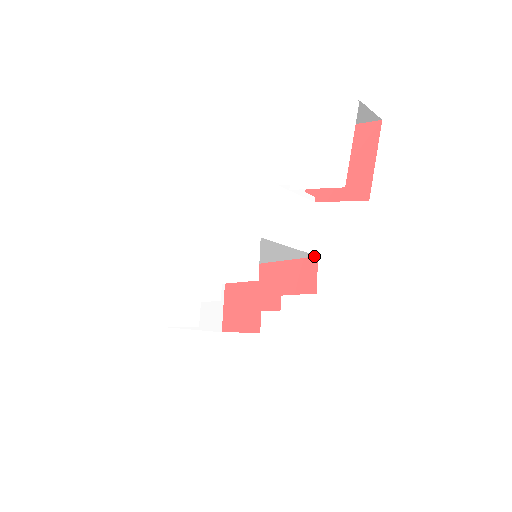
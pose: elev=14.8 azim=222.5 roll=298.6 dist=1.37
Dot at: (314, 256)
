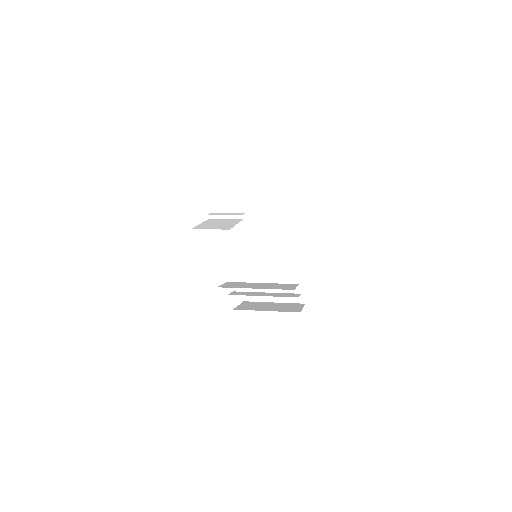
Dot at: occluded
